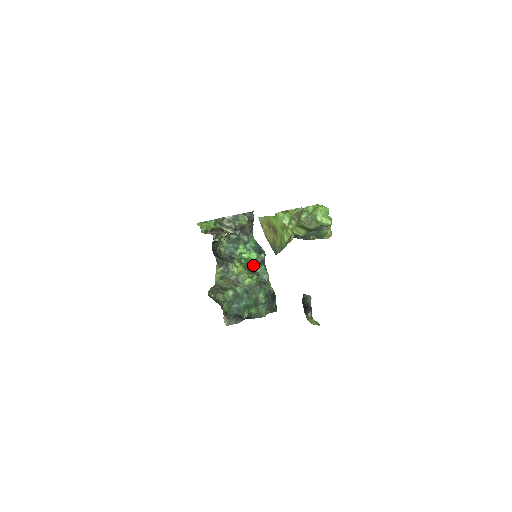
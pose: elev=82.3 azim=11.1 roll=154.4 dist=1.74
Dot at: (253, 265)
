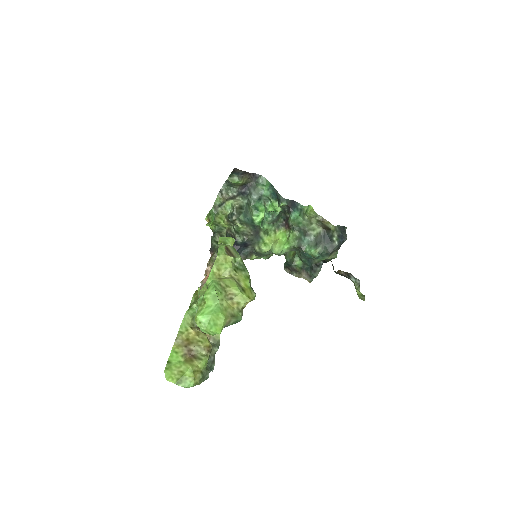
Dot at: (285, 214)
